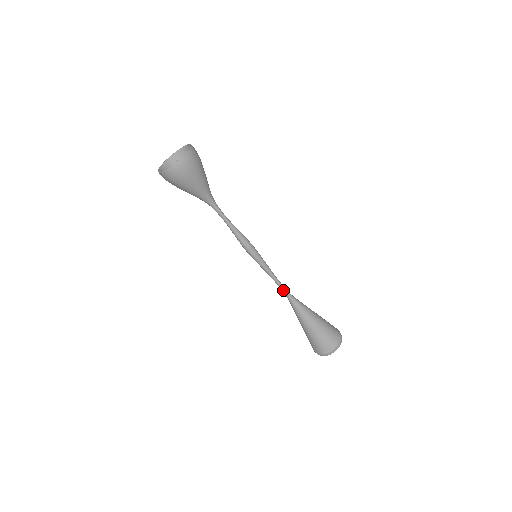
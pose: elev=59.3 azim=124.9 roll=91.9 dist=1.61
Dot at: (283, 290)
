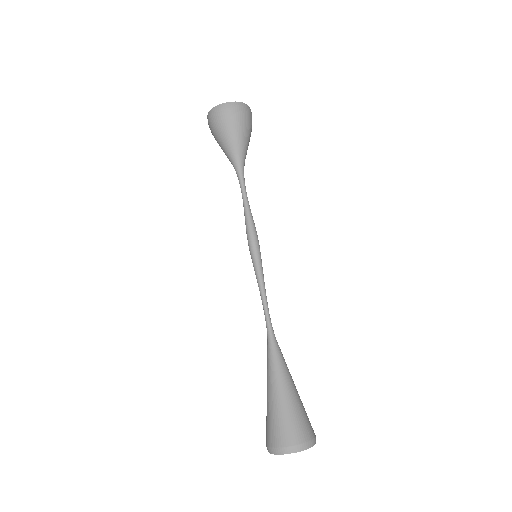
Dot at: (267, 318)
